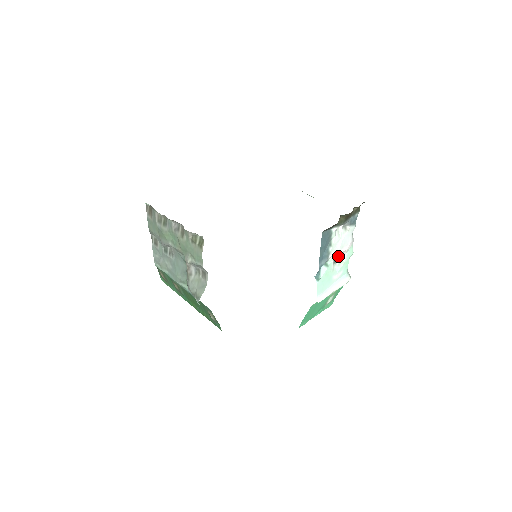
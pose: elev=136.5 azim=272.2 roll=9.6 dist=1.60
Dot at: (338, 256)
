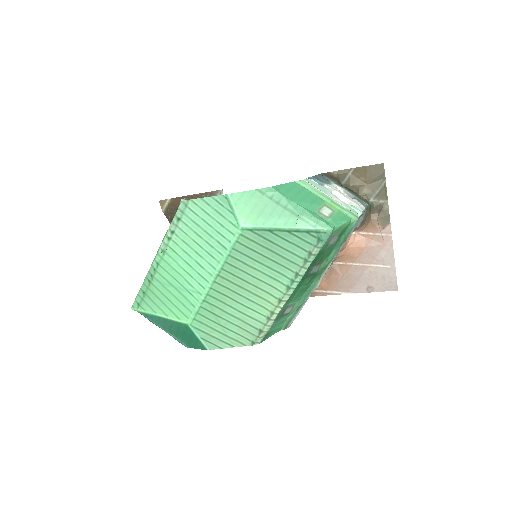
Dot at: occluded
